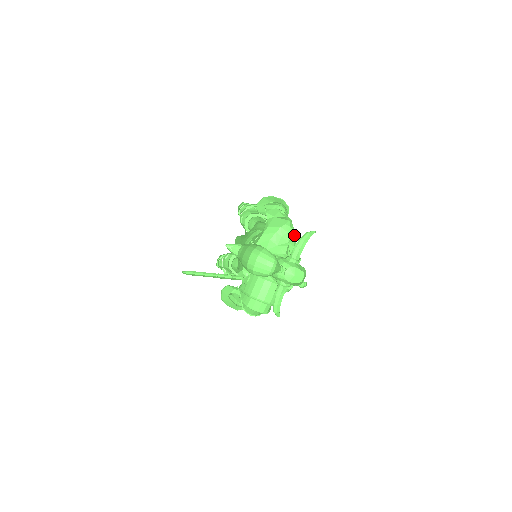
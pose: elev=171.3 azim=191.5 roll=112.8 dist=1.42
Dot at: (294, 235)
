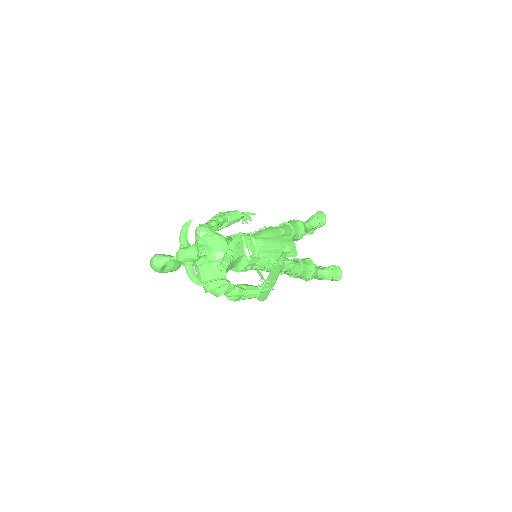
Dot at: (204, 230)
